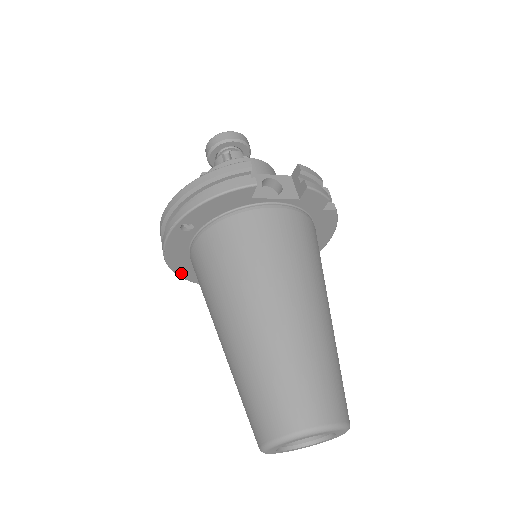
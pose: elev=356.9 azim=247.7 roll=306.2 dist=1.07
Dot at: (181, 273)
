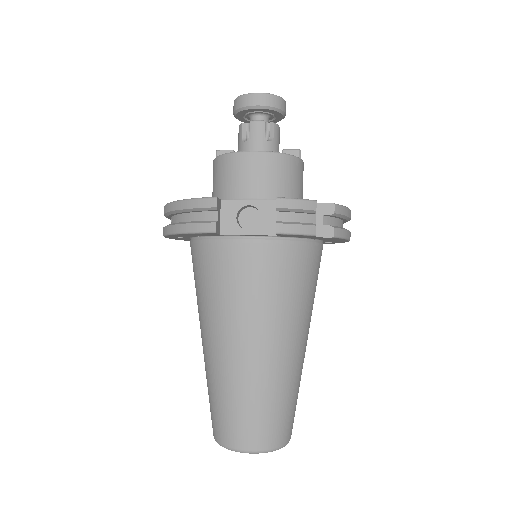
Dot at: occluded
